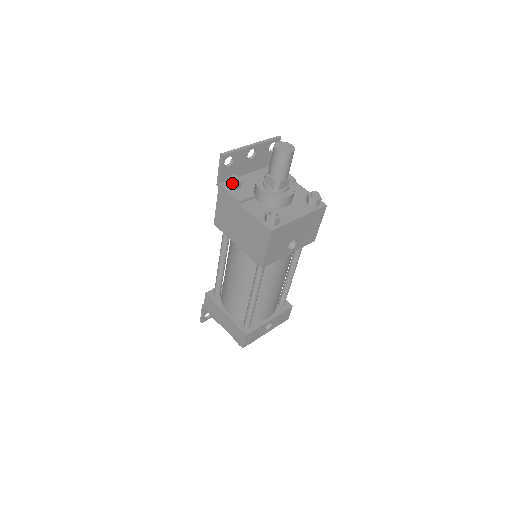
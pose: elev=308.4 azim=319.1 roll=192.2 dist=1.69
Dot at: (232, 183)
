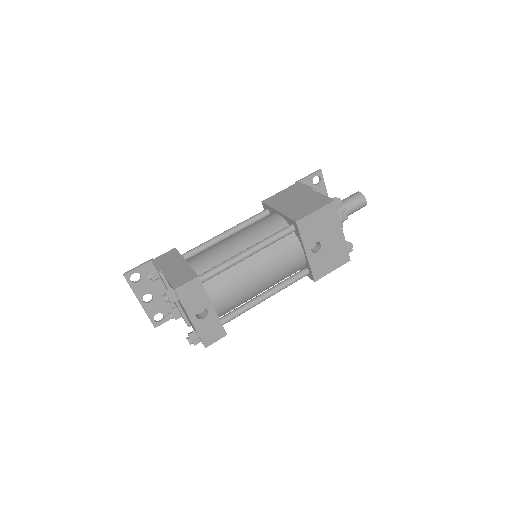
Dot at: (311, 185)
